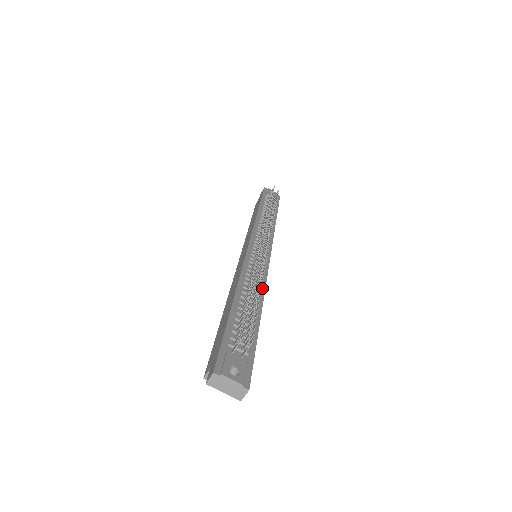
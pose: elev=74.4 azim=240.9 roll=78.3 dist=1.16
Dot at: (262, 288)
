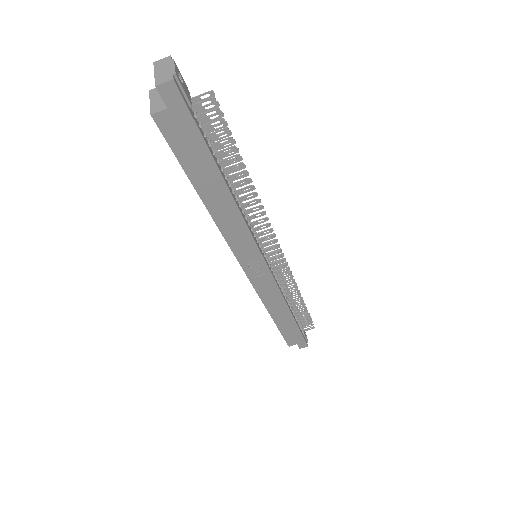
Dot at: (243, 214)
